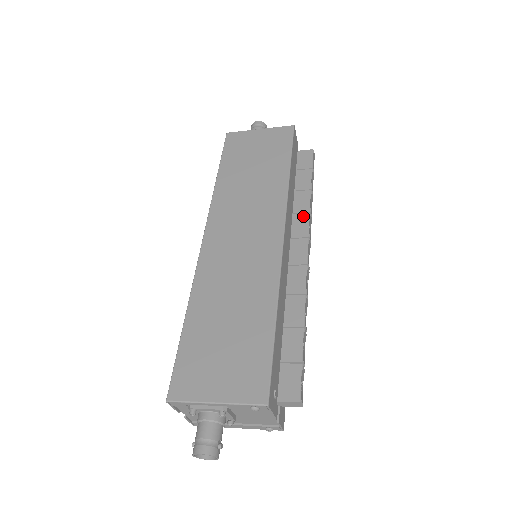
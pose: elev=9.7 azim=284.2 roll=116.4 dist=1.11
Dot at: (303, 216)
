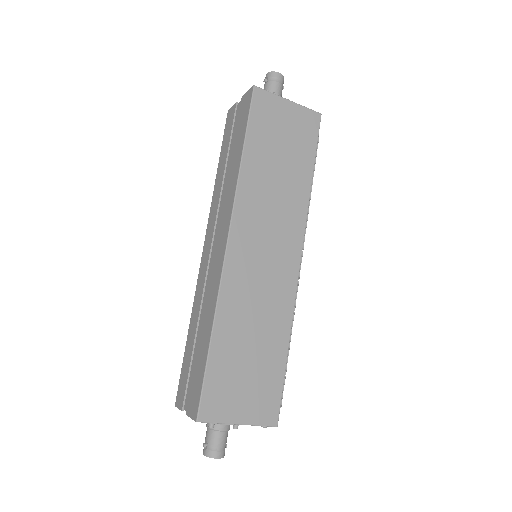
Dot at: occluded
